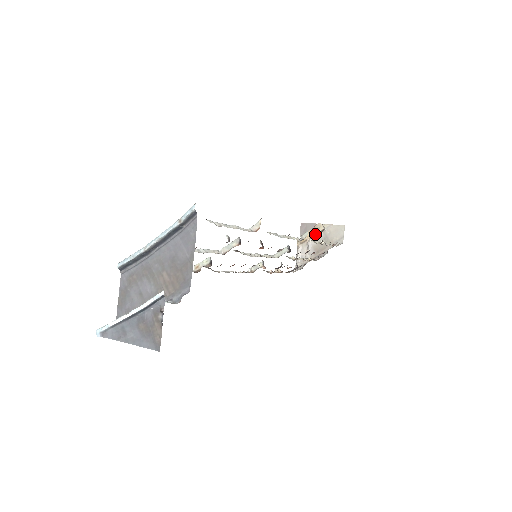
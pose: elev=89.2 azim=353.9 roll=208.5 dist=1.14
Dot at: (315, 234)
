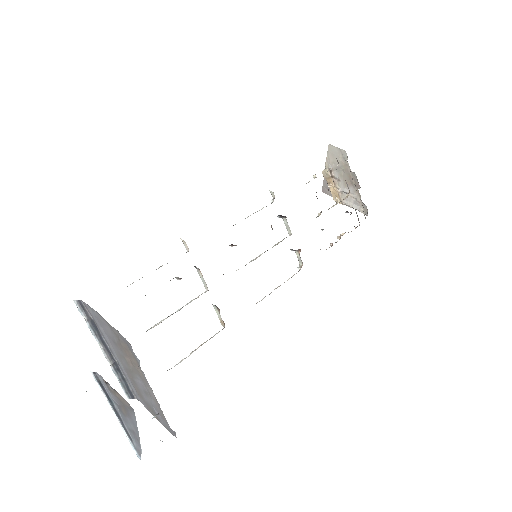
Dot at: (332, 180)
